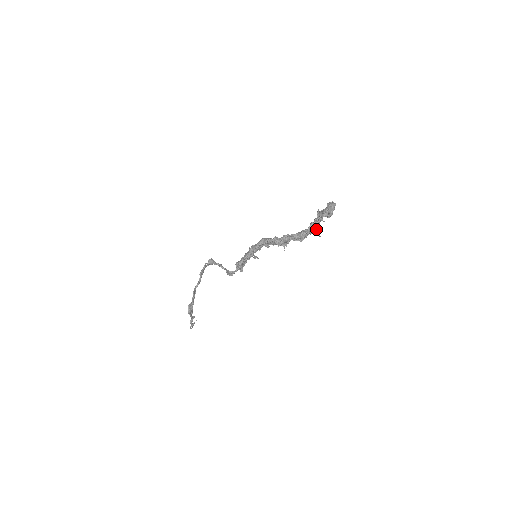
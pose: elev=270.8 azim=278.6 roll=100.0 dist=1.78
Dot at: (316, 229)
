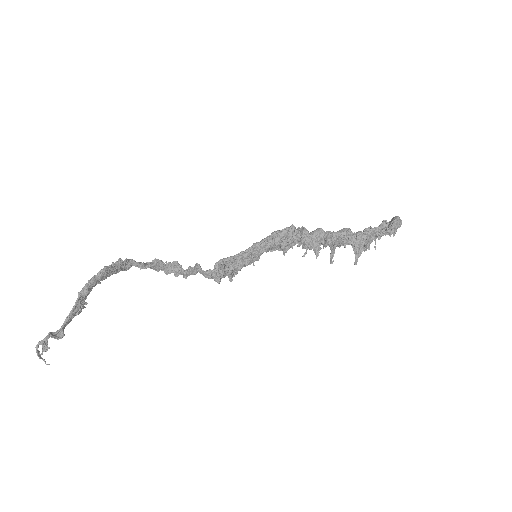
Dot at: (365, 237)
